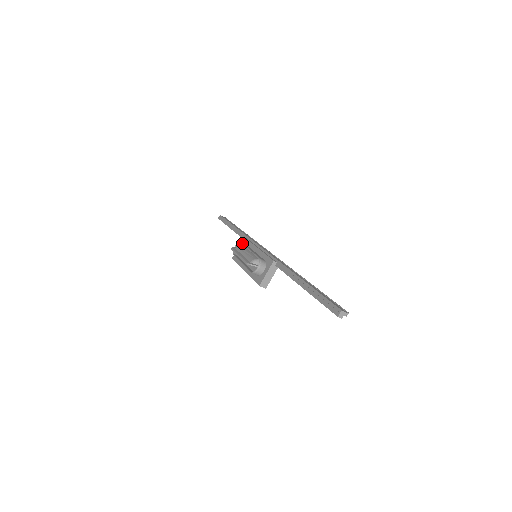
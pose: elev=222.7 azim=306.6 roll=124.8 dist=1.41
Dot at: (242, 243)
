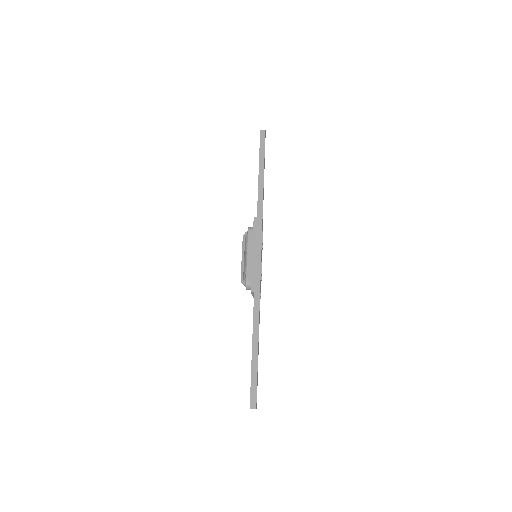
Dot at: (247, 235)
